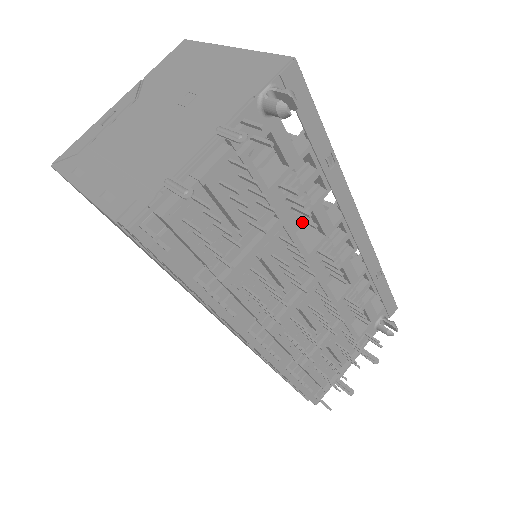
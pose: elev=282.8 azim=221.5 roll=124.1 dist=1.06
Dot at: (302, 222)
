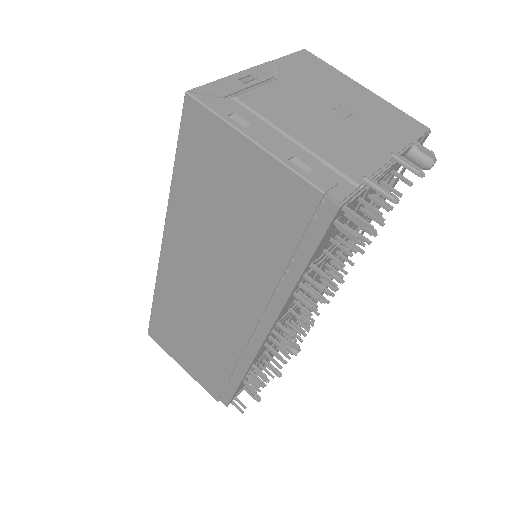
Dot at: occluded
